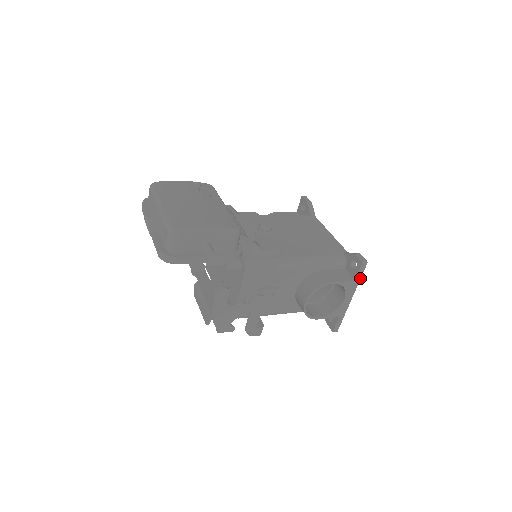
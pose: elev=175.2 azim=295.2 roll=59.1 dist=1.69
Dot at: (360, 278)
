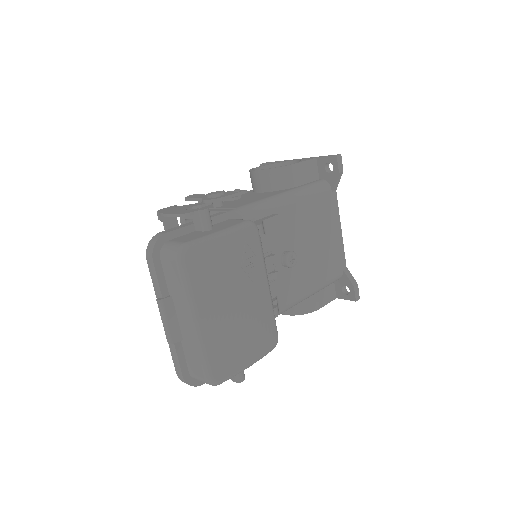
Dot at: occluded
